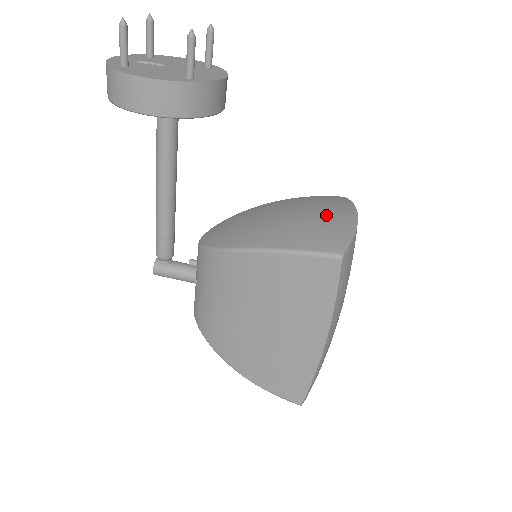
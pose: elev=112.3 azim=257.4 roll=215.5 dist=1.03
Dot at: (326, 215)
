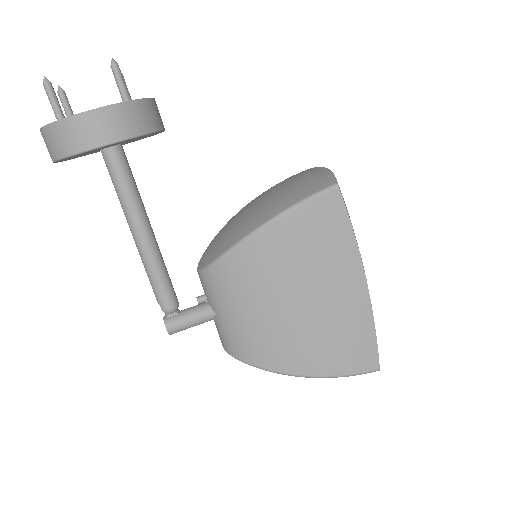
Dot at: (296, 179)
